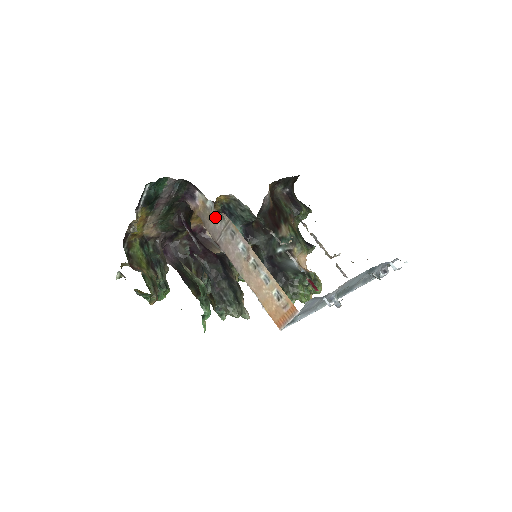
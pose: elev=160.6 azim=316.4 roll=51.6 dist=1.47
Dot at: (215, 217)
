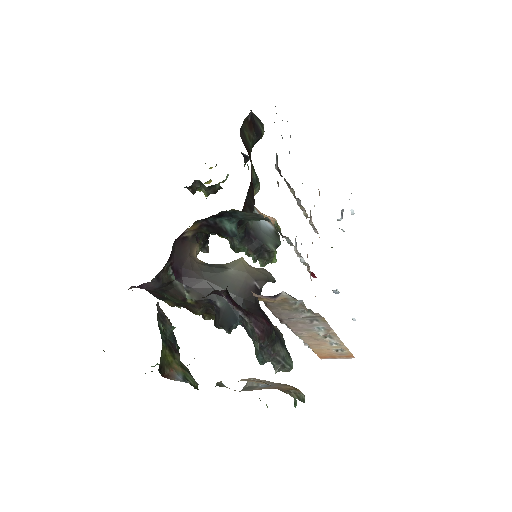
Dot at: (297, 310)
